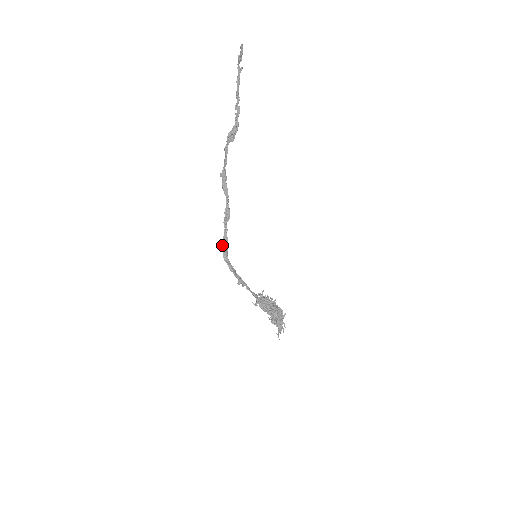
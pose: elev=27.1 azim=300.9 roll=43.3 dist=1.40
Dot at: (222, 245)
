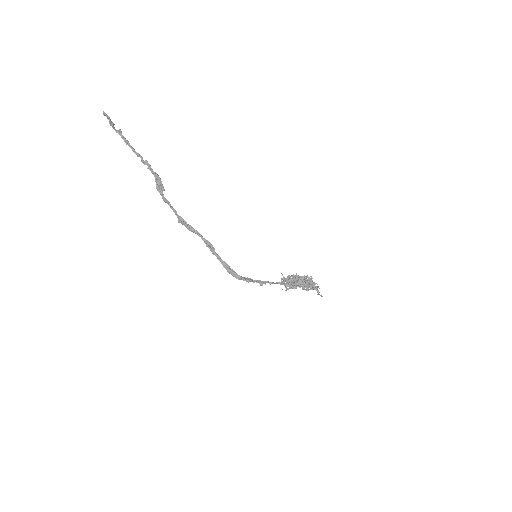
Dot at: occluded
